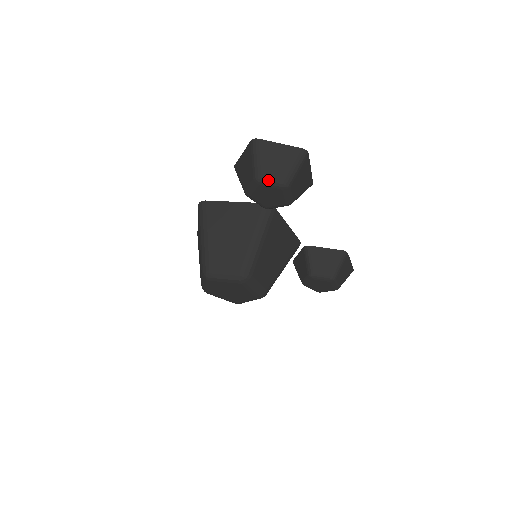
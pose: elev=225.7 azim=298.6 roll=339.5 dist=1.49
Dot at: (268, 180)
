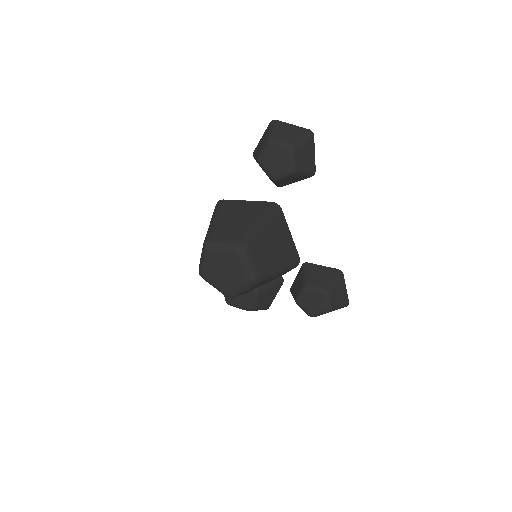
Dot at: (278, 142)
